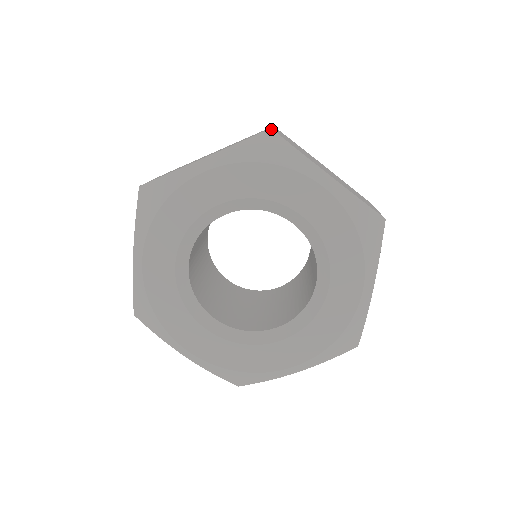
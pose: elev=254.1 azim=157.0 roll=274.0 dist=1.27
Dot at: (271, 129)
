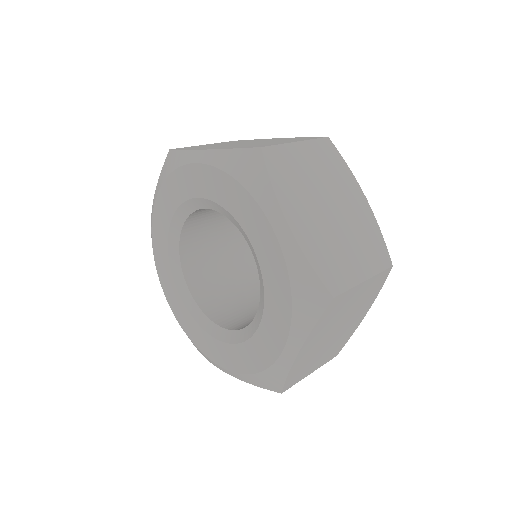
Dot at: (260, 148)
